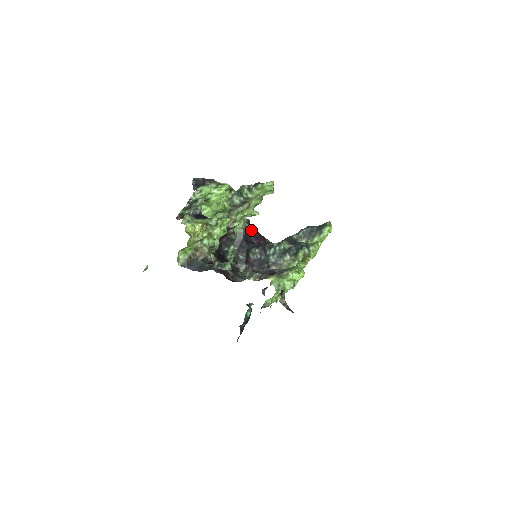
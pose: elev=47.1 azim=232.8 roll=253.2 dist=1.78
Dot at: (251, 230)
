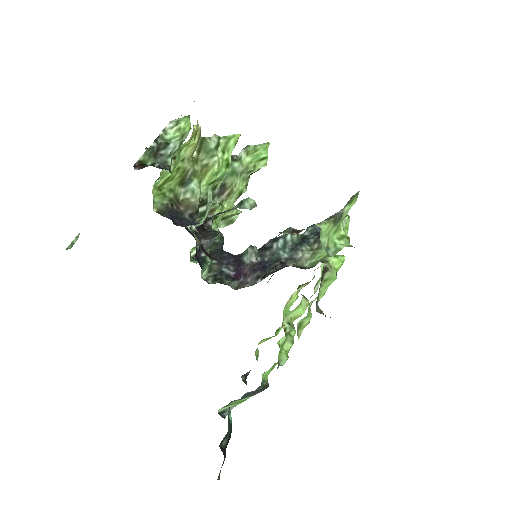
Dot at: occluded
